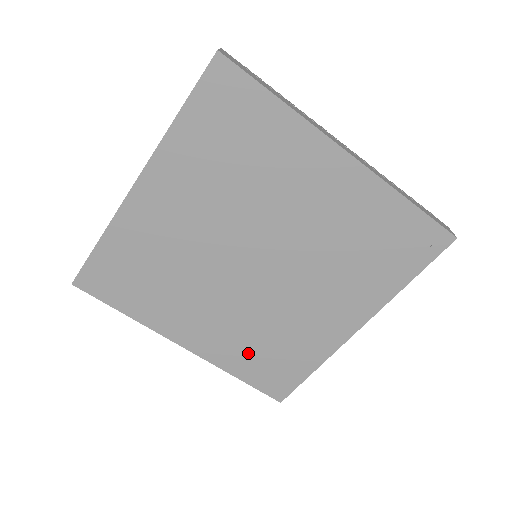
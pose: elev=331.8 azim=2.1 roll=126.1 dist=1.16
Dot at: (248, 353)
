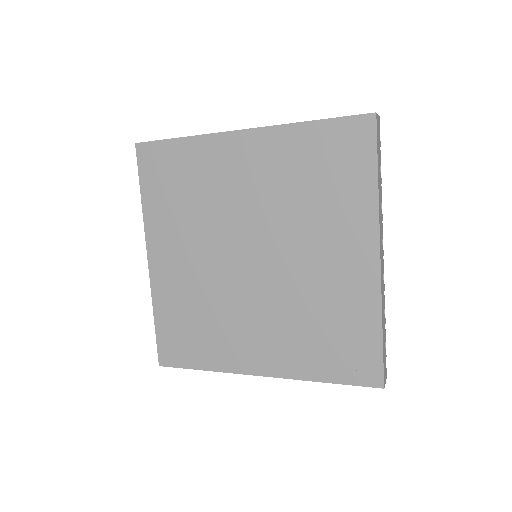
Dot at: (179, 309)
